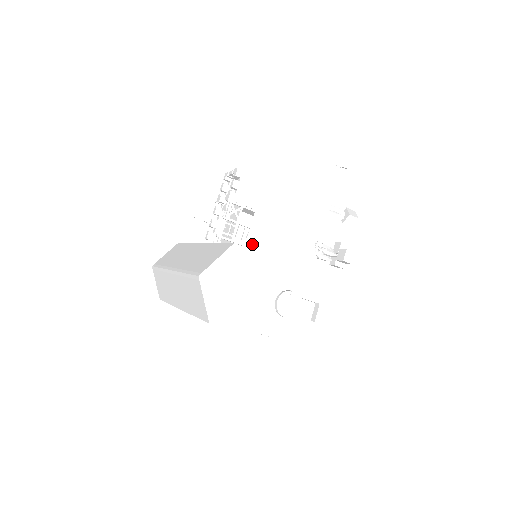
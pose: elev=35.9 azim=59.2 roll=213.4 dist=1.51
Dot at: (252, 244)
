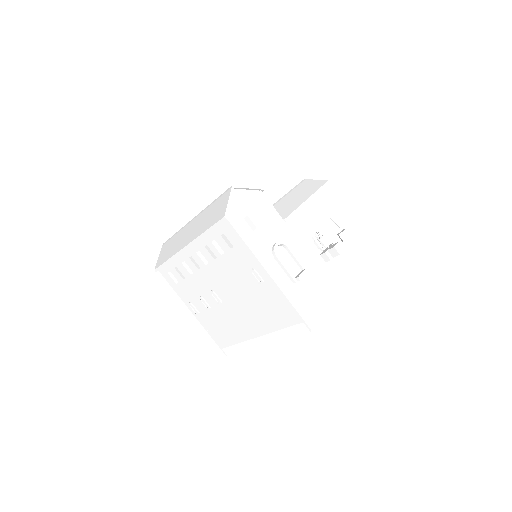
Dot at: occluded
